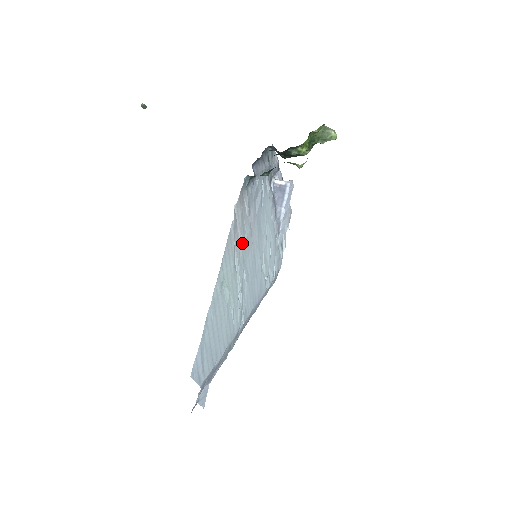
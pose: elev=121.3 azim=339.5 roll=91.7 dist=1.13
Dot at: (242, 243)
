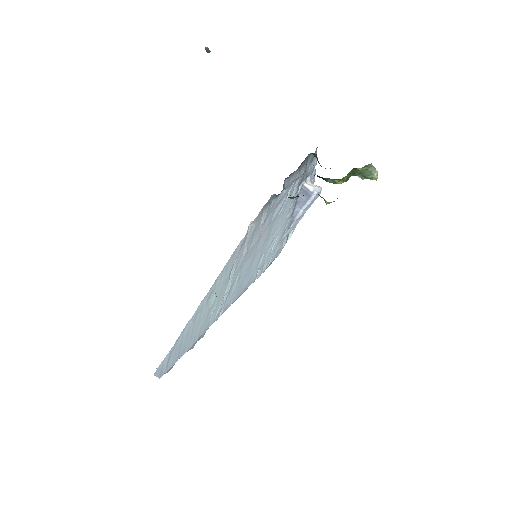
Dot at: (245, 253)
